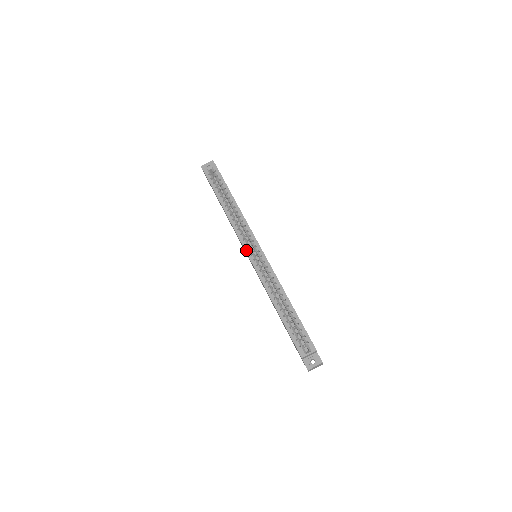
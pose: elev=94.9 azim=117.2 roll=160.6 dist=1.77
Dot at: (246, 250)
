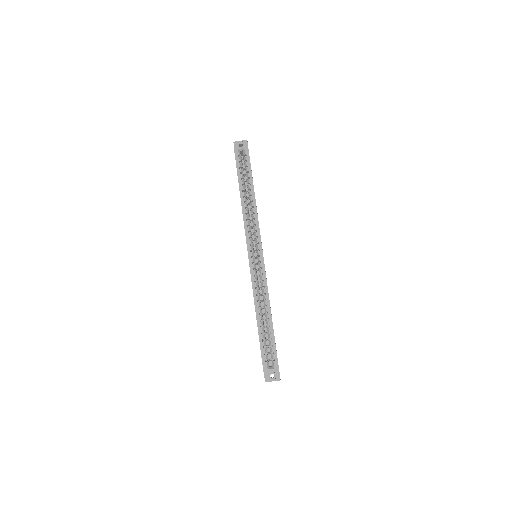
Dot at: (248, 250)
